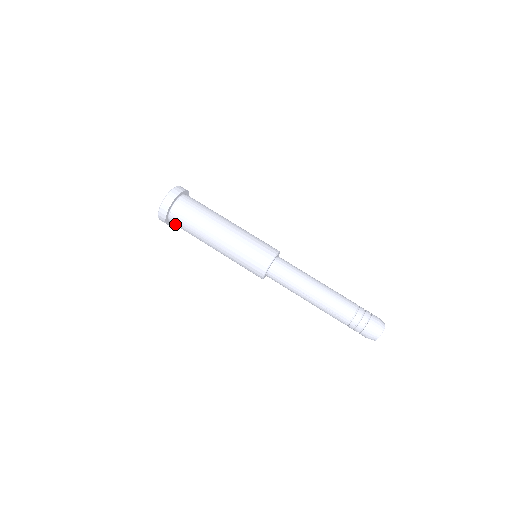
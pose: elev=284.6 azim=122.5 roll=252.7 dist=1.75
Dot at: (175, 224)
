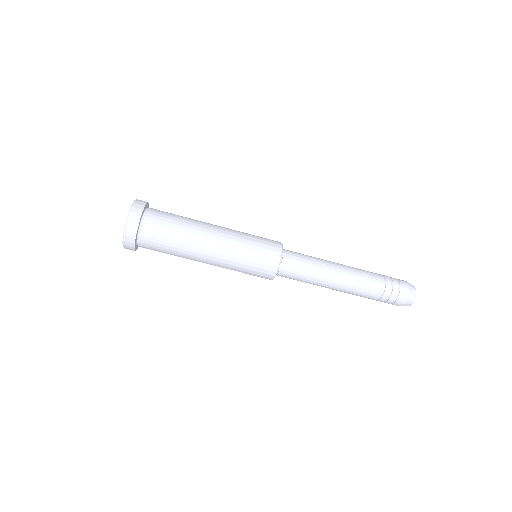
Dot at: occluded
